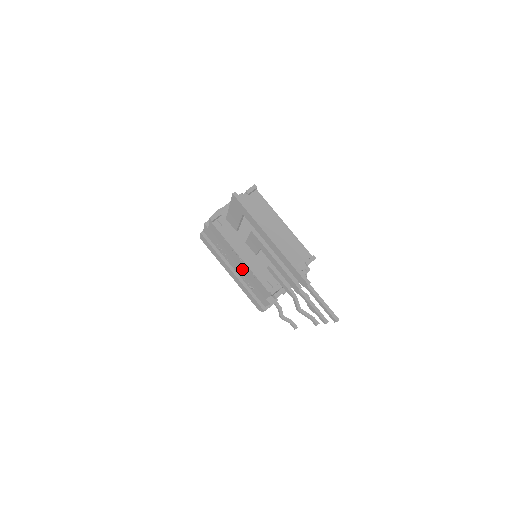
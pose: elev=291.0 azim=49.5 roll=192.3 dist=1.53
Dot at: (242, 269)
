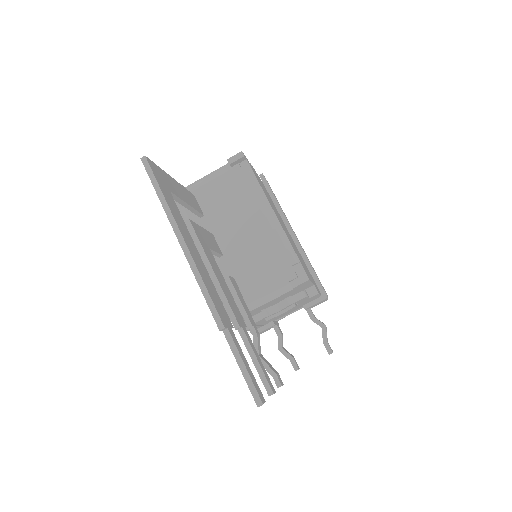
Dot at: occluded
